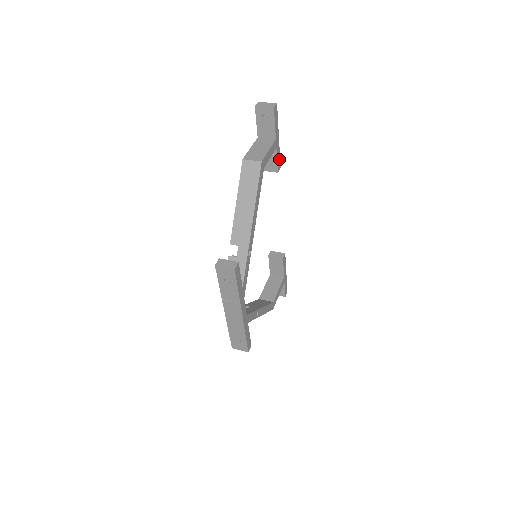
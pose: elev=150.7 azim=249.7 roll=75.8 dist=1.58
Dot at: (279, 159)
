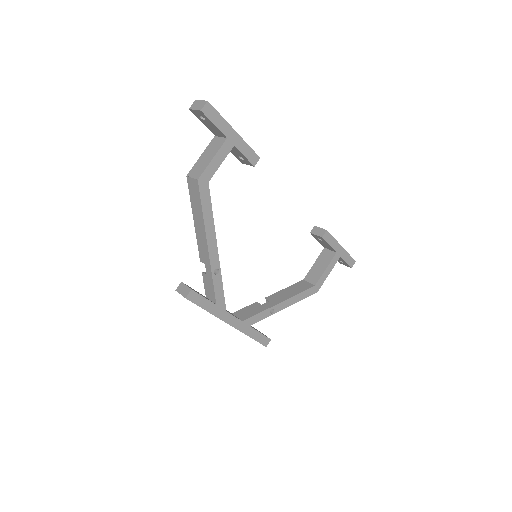
Dot at: (251, 151)
